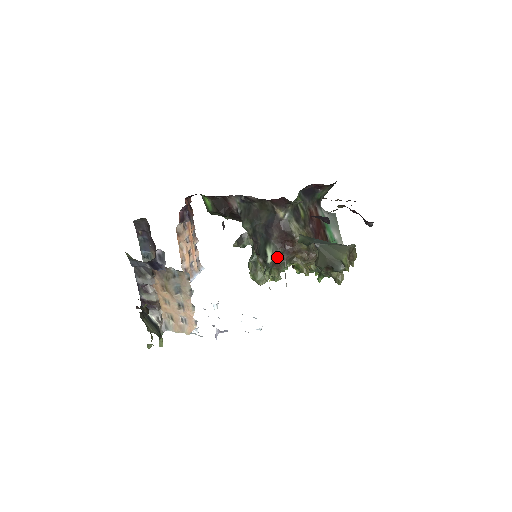
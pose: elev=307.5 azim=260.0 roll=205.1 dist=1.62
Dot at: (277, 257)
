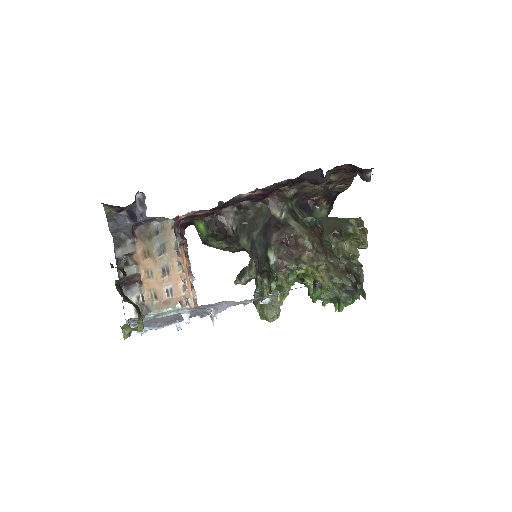
Dot at: (280, 257)
